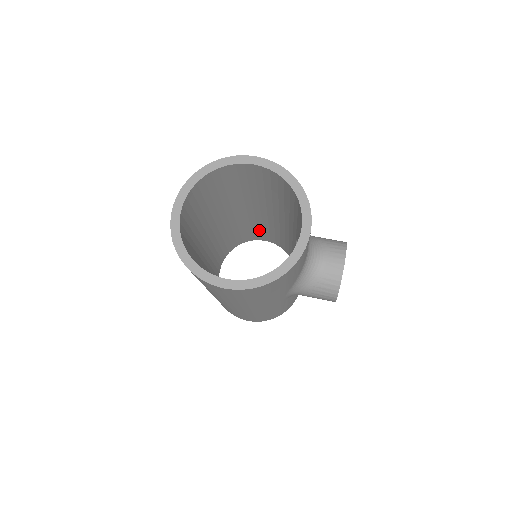
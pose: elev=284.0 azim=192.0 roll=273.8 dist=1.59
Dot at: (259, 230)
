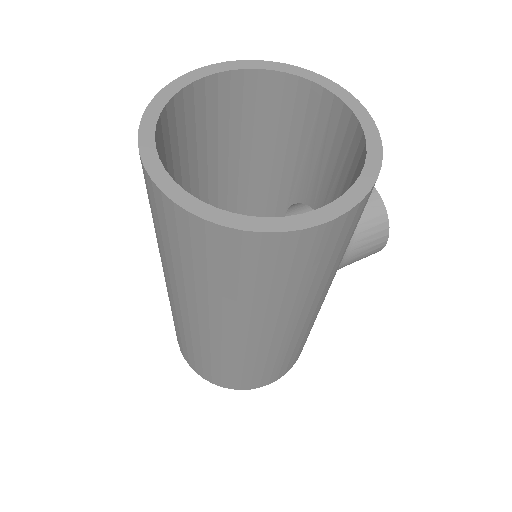
Dot at: occluded
